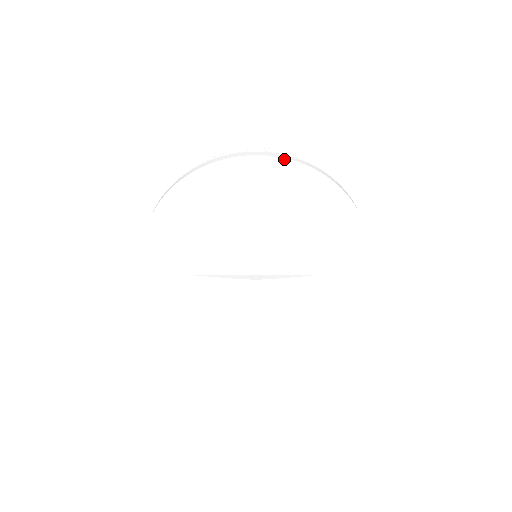
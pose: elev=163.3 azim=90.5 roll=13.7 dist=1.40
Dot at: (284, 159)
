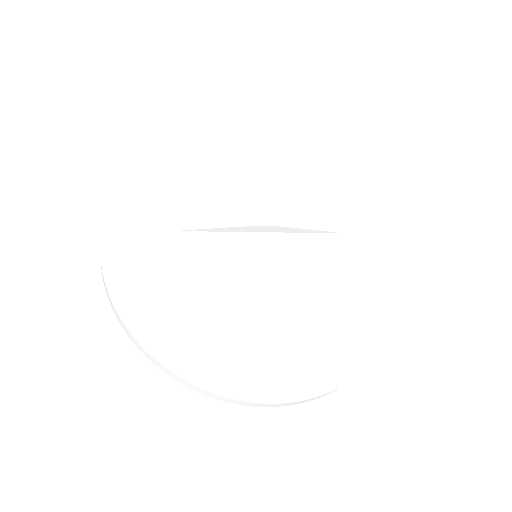
Dot at: (270, 137)
